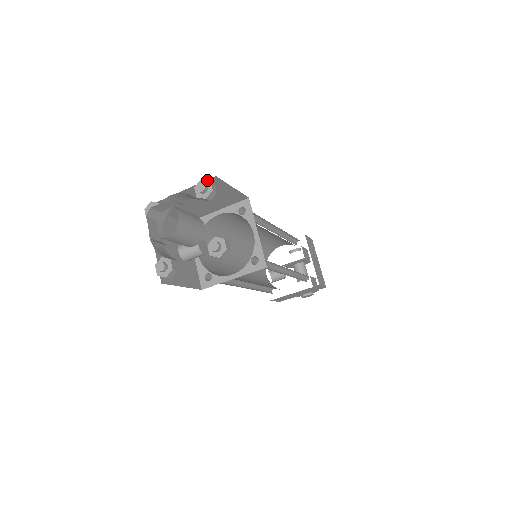
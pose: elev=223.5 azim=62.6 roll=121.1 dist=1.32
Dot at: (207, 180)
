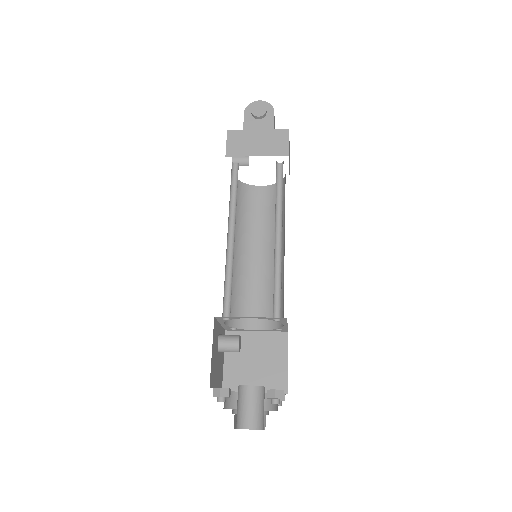
Dot at: occluded
